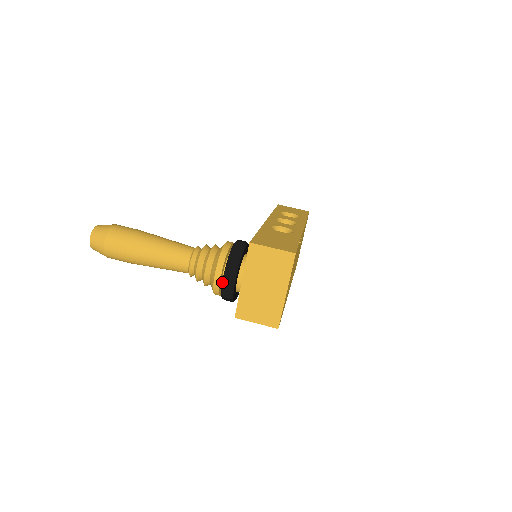
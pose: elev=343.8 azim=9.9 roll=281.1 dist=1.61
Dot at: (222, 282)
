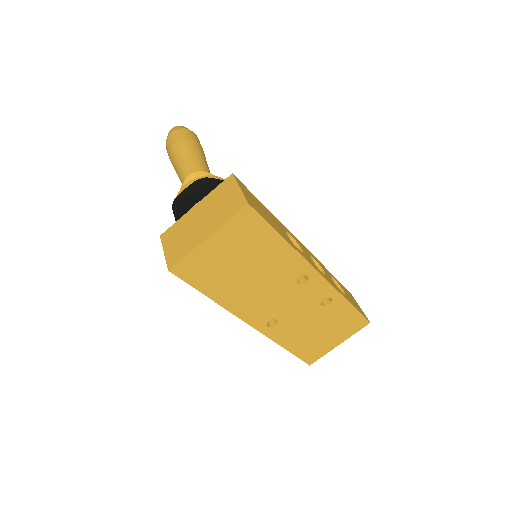
Dot at: (183, 191)
